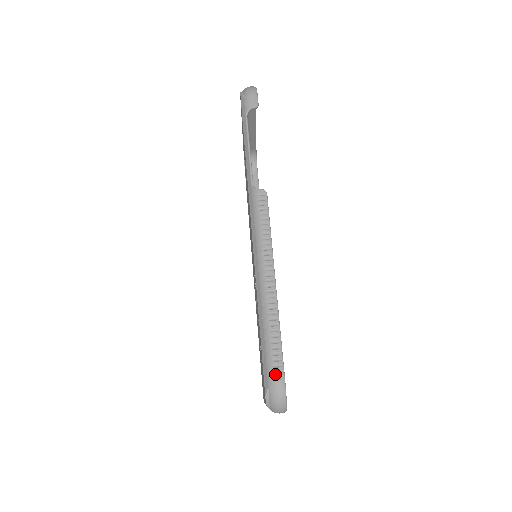
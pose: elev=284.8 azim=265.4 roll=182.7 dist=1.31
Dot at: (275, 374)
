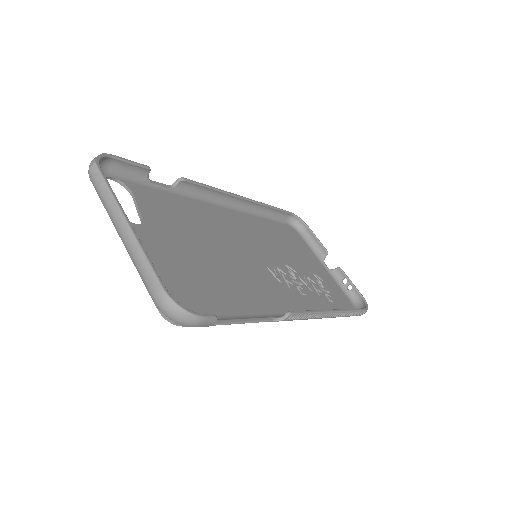
Dot at: (360, 315)
